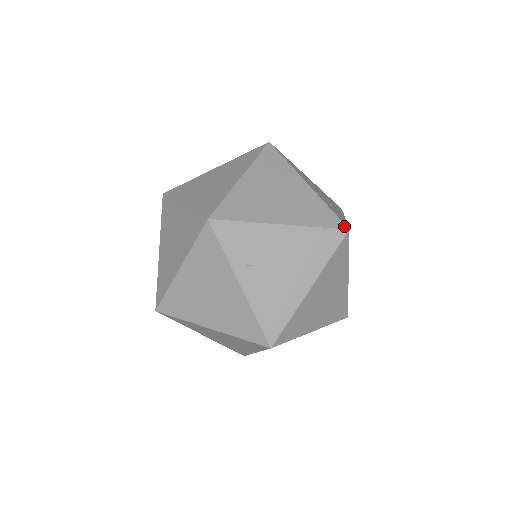
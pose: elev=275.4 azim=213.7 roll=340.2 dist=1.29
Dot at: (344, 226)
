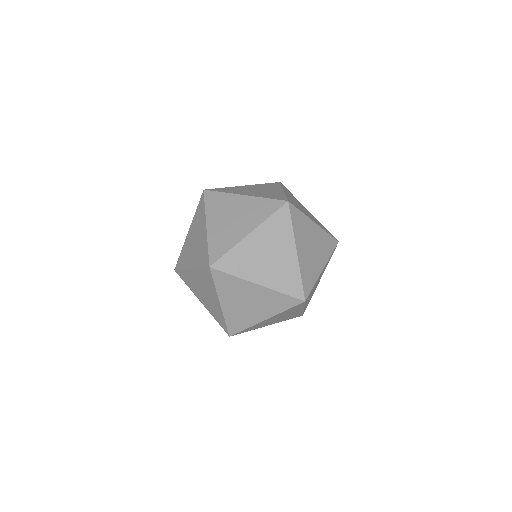
Dot at: (337, 242)
